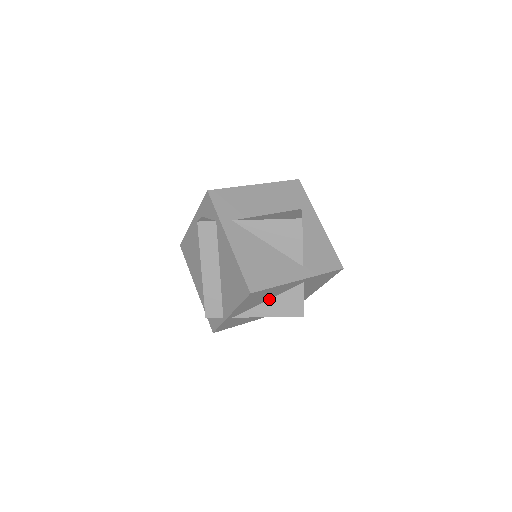
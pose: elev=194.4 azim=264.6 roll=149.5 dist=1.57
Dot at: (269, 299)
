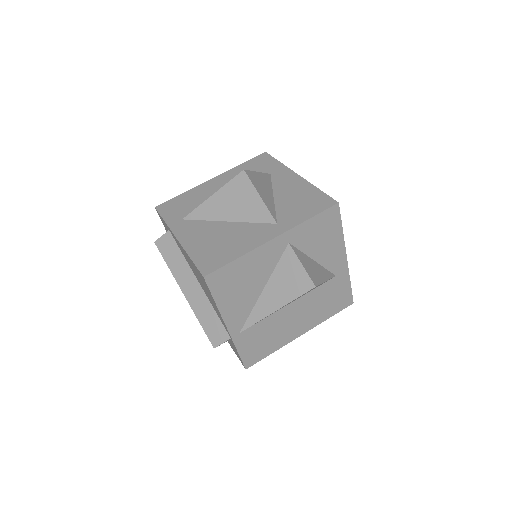
Dot at: (264, 287)
